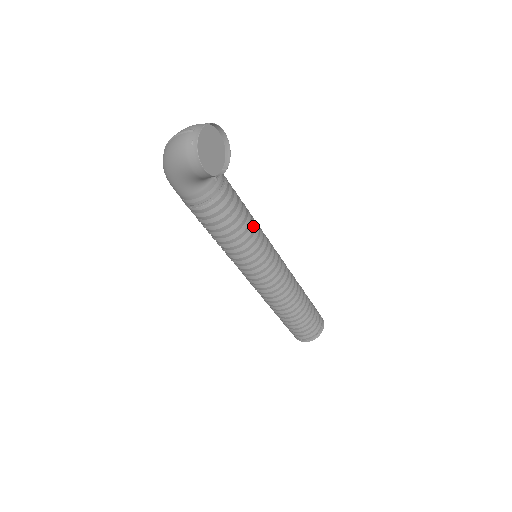
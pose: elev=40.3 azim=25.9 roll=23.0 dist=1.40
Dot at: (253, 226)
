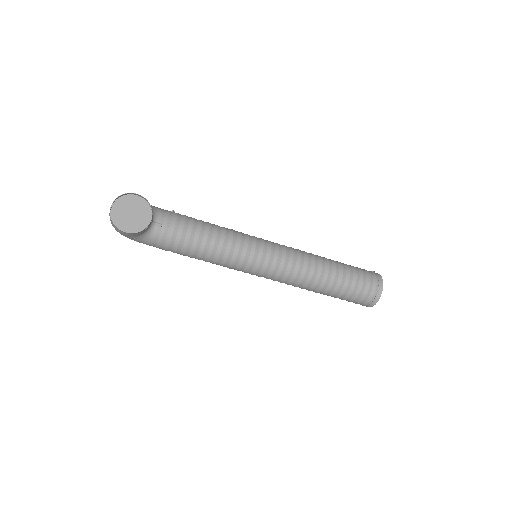
Dot at: (223, 240)
